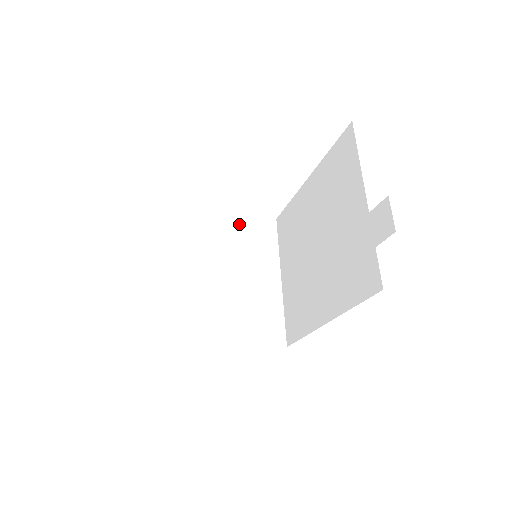
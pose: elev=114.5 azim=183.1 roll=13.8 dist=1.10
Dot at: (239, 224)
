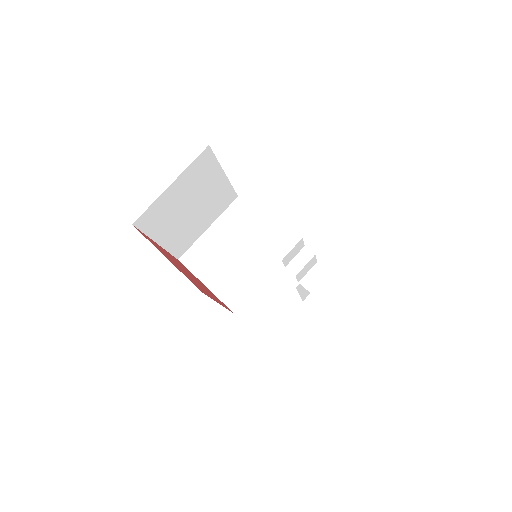
Dot at: (272, 234)
